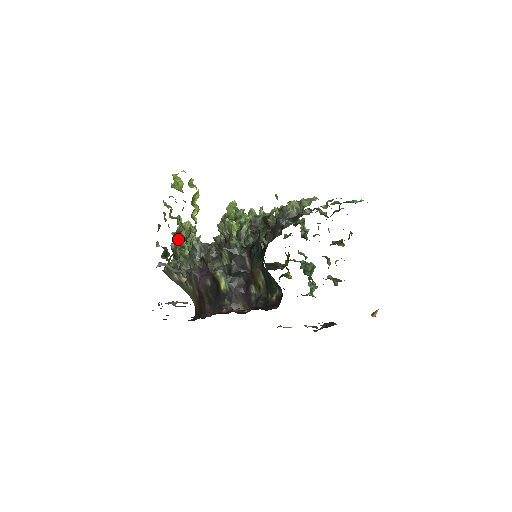
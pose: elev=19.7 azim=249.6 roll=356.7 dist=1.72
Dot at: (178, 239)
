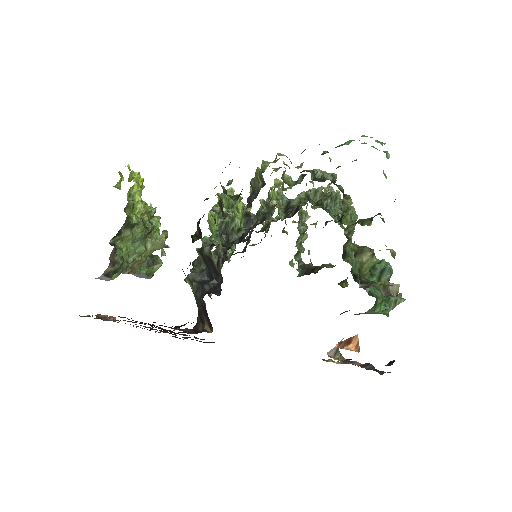
Dot at: occluded
